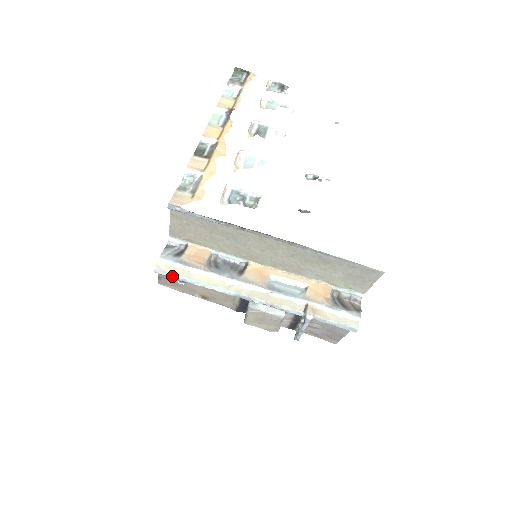
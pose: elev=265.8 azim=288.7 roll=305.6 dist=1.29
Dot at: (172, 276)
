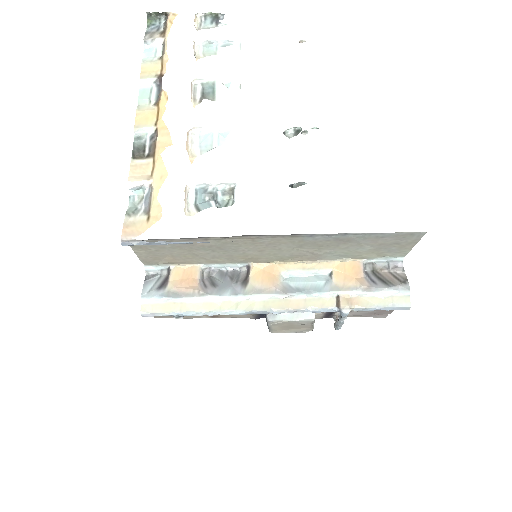
Dot at: (164, 315)
